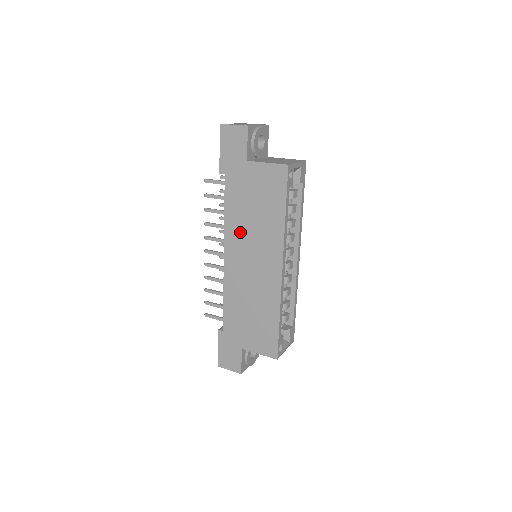
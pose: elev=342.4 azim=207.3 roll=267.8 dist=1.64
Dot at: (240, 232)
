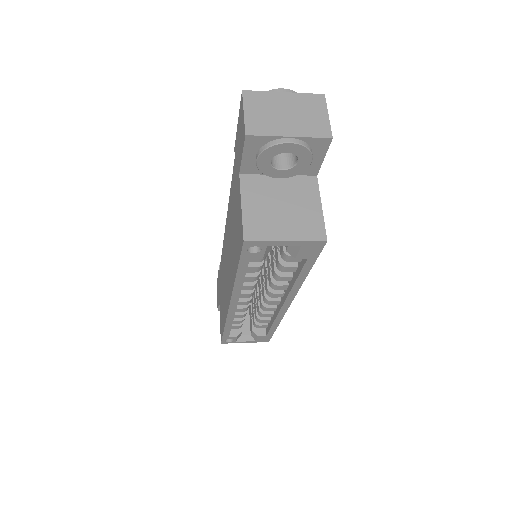
Dot at: (229, 228)
